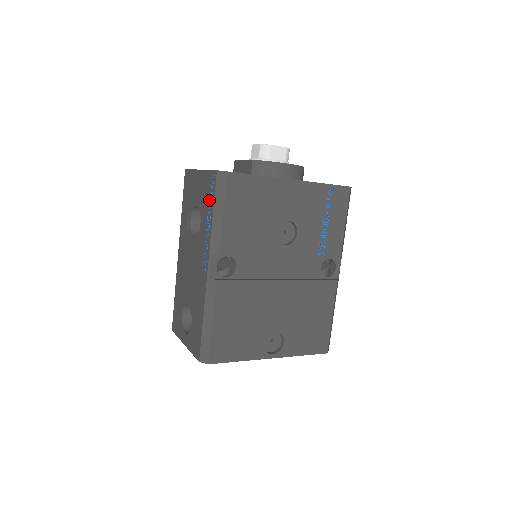
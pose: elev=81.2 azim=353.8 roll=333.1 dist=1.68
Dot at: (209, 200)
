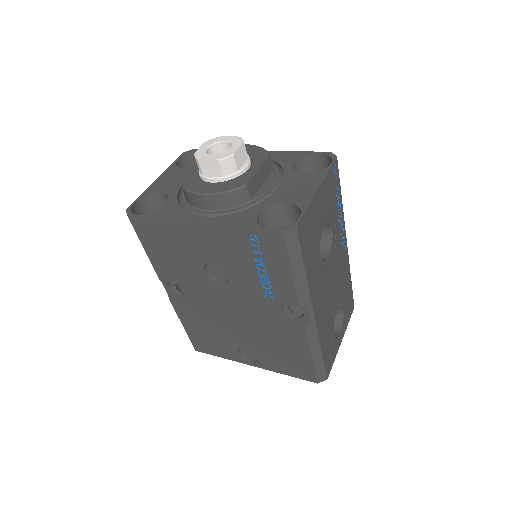
Dot at: occluded
